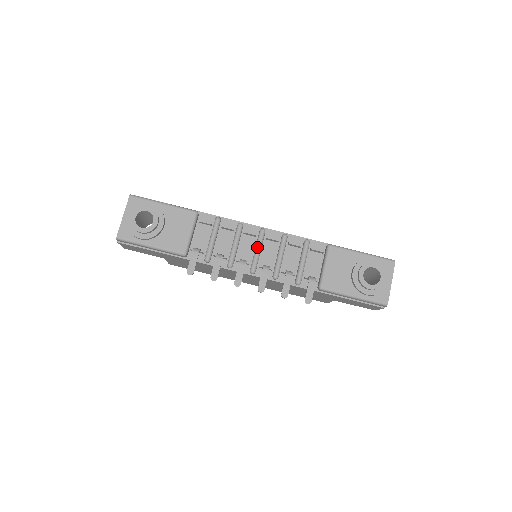
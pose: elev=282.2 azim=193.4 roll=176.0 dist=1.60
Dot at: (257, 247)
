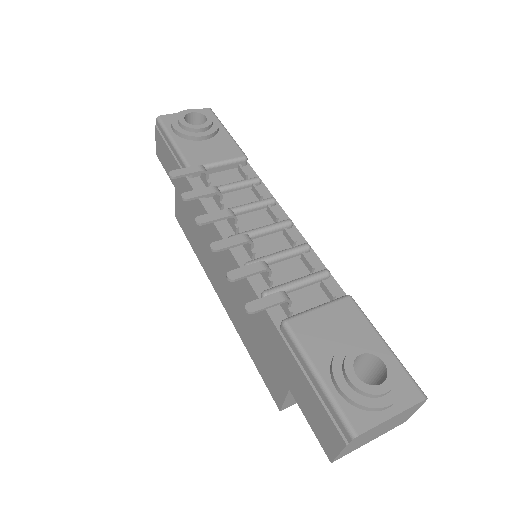
Dot at: (264, 226)
